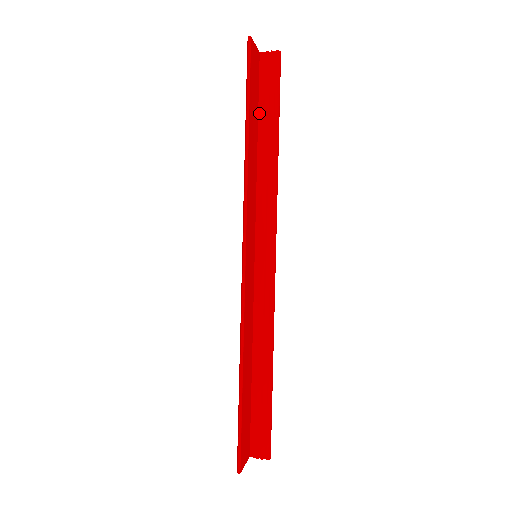
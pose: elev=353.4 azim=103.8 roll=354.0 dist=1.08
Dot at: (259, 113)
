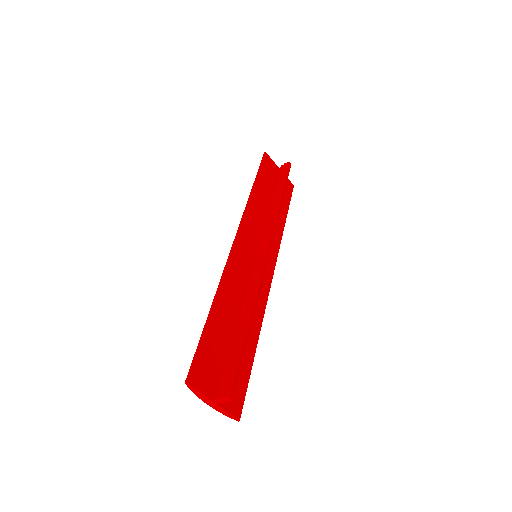
Dot at: (273, 189)
